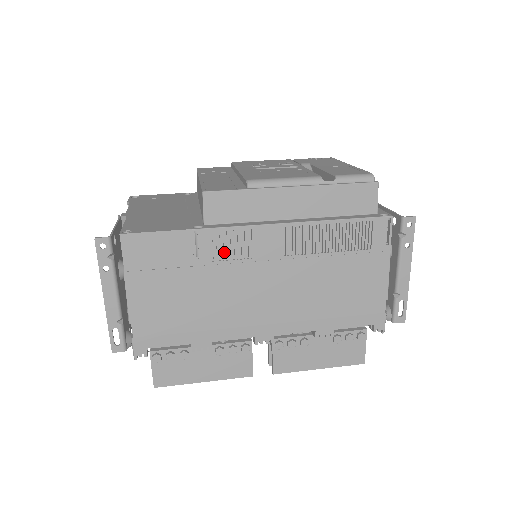
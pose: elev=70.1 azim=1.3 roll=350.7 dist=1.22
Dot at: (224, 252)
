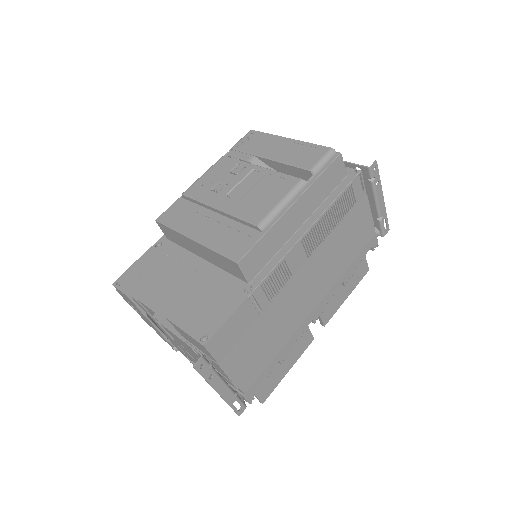
Dot at: (274, 290)
